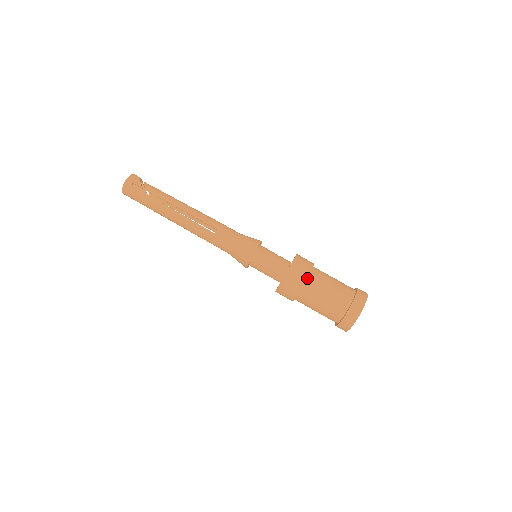
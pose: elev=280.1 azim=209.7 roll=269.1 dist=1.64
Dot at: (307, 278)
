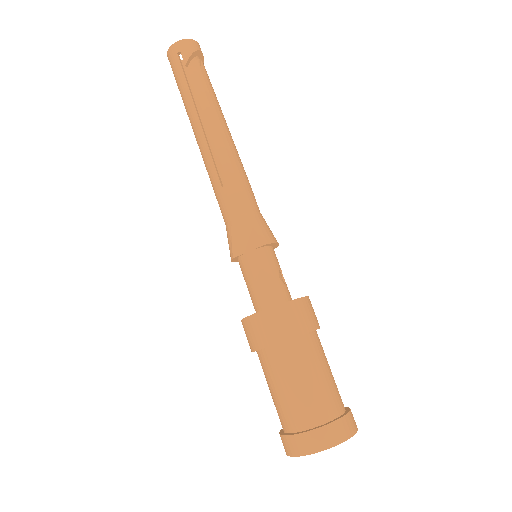
Dot at: (281, 342)
